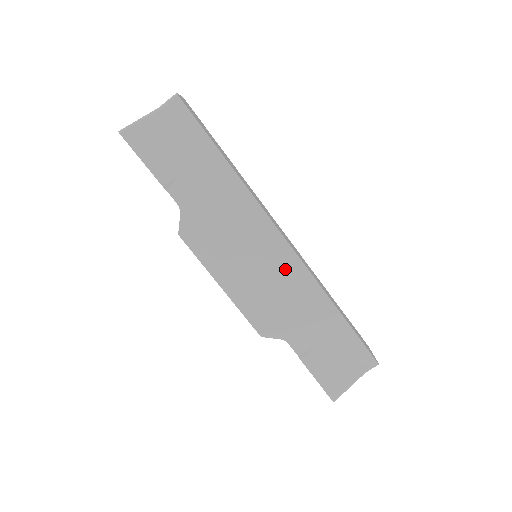
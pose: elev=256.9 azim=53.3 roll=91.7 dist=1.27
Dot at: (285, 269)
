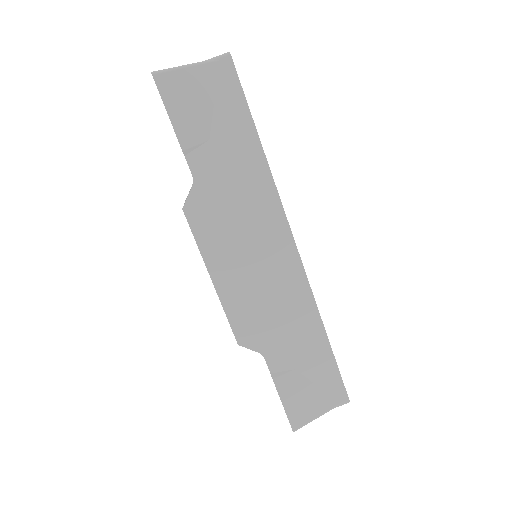
Dot at: (286, 278)
